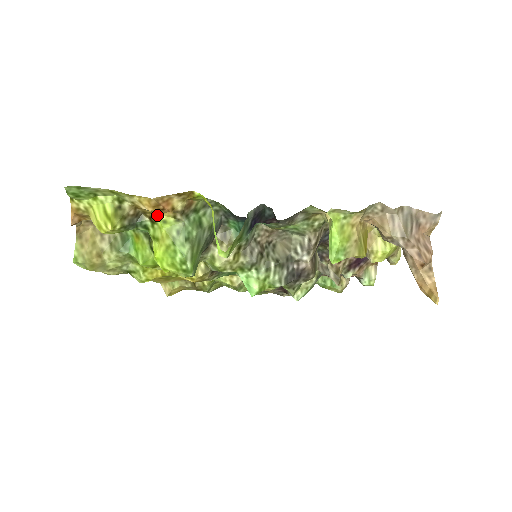
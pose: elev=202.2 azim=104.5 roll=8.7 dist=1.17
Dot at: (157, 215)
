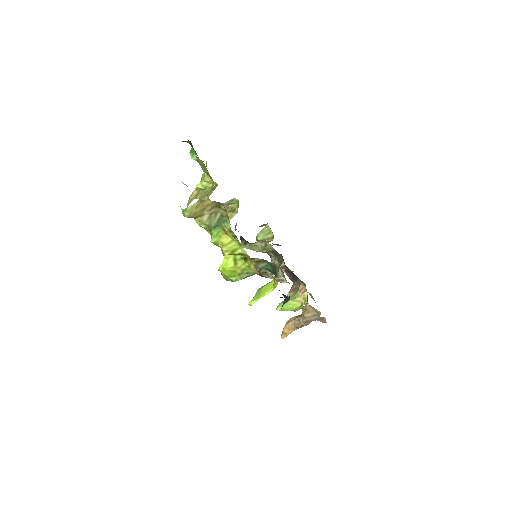
Dot at: occluded
